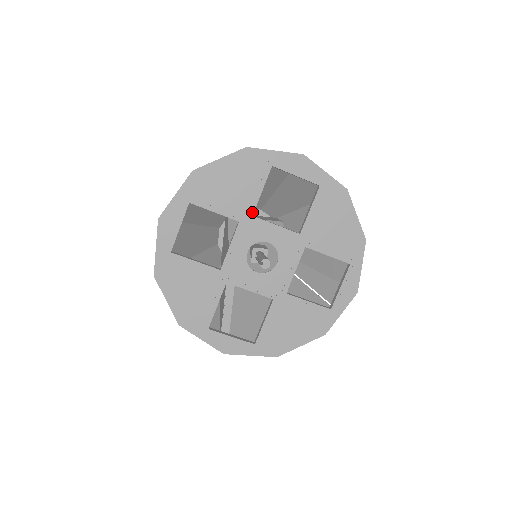
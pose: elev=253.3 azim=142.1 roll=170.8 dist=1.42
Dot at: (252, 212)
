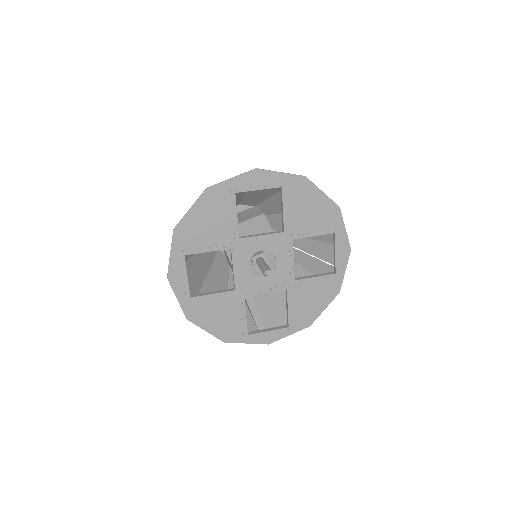
Dot at: (237, 236)
